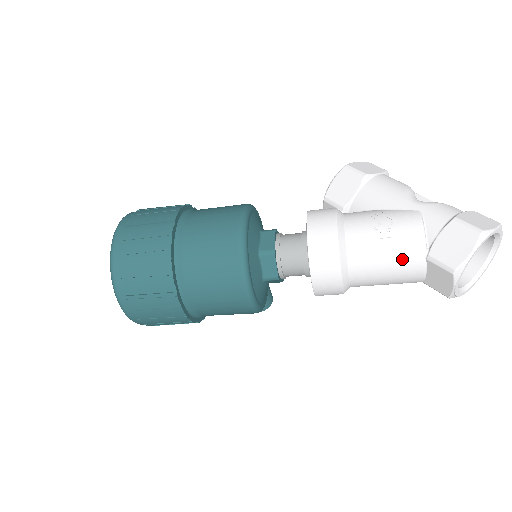
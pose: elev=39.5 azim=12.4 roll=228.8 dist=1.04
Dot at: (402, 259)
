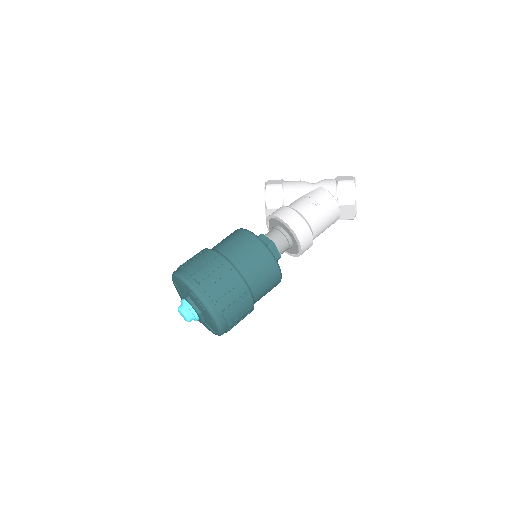
Dot at: (330, 211)
